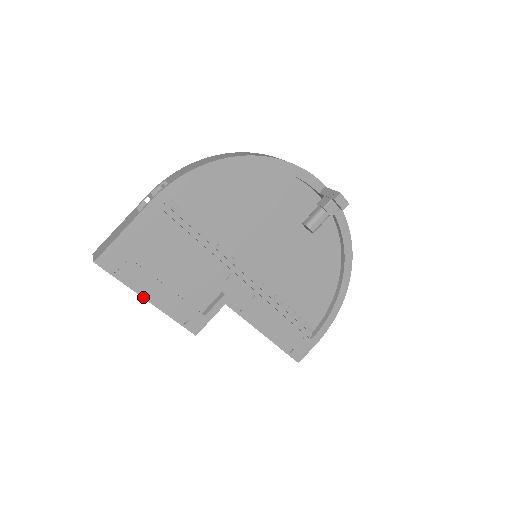
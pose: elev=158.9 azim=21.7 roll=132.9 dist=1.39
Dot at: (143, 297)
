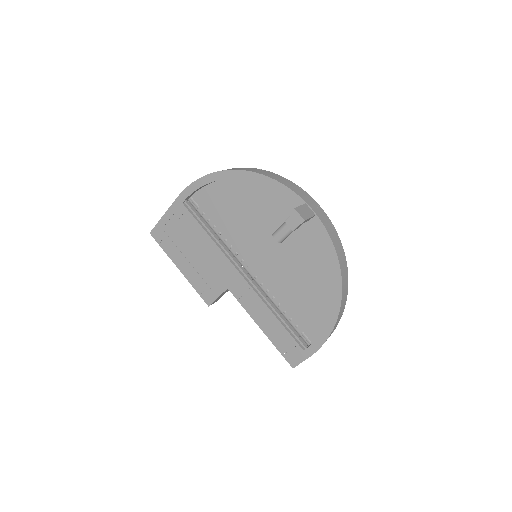
Dot at: (176, 265)
